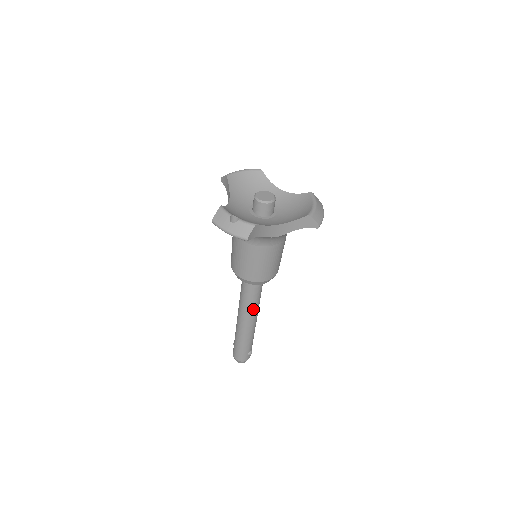
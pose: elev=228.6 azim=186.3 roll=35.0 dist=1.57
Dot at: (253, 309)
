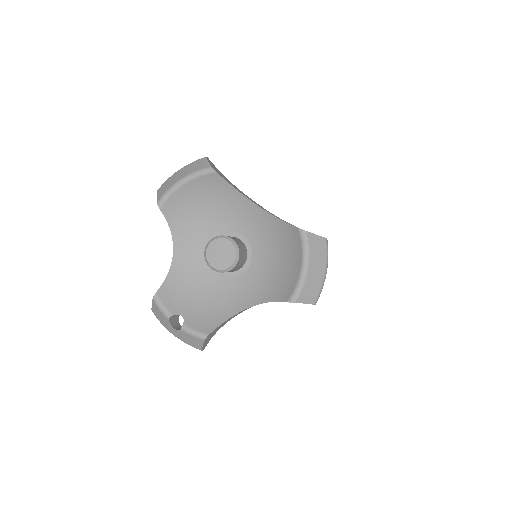
Dot at: occluded
